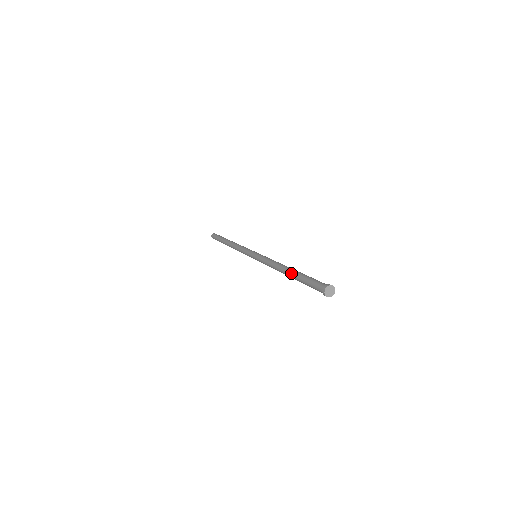
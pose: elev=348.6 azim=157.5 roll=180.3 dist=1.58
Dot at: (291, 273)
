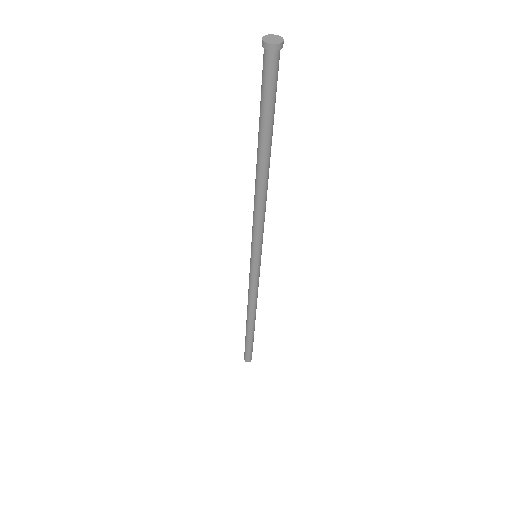
Dot at: occluded
